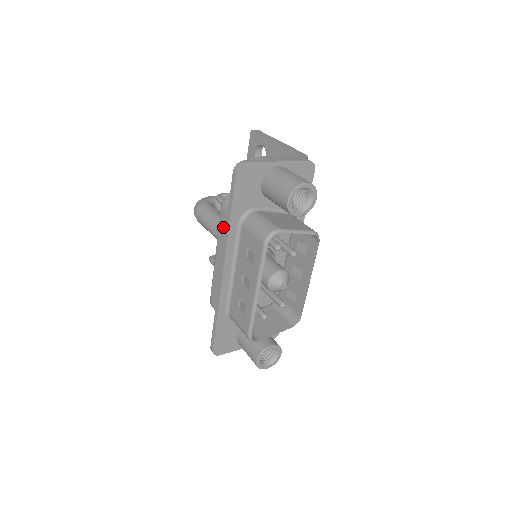
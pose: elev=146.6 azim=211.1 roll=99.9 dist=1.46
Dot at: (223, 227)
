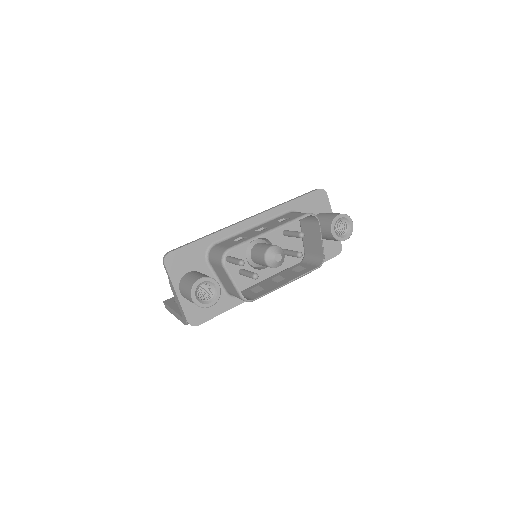
Dot at: occluded
